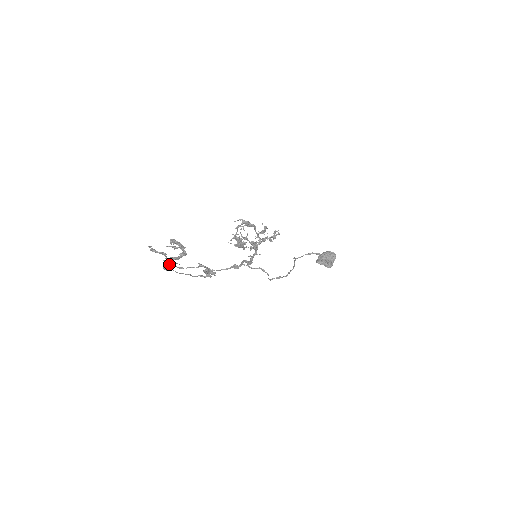
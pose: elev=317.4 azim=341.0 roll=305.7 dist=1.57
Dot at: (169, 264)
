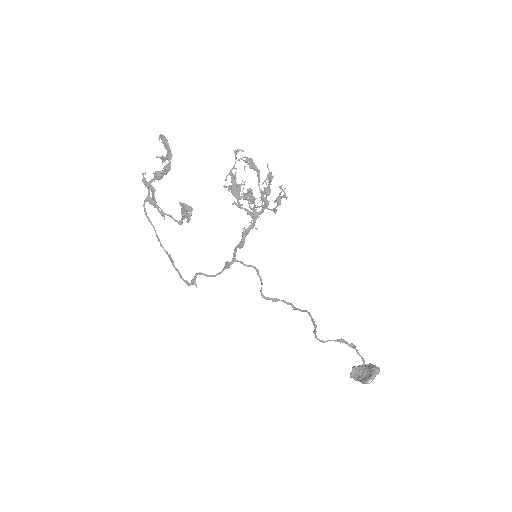
Dot at: (151, 198)
